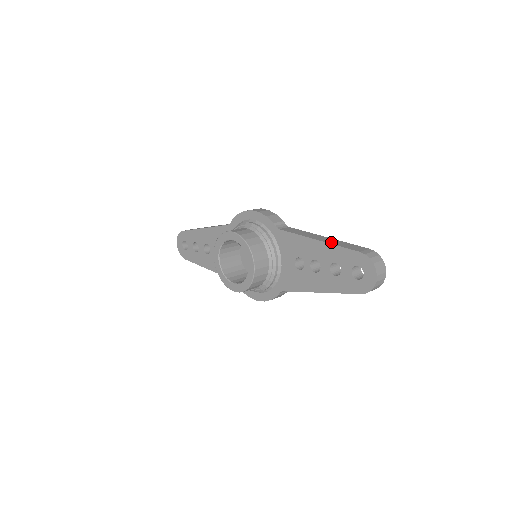
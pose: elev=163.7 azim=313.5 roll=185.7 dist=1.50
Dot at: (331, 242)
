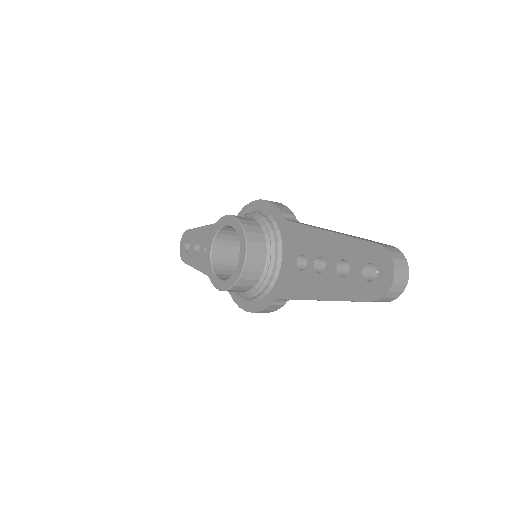
Dot at: (344, 234)
